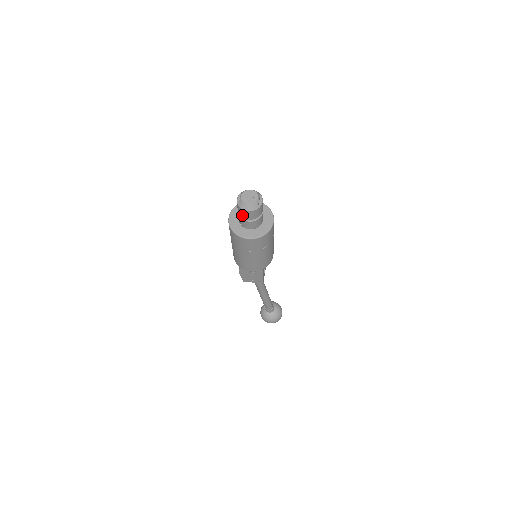
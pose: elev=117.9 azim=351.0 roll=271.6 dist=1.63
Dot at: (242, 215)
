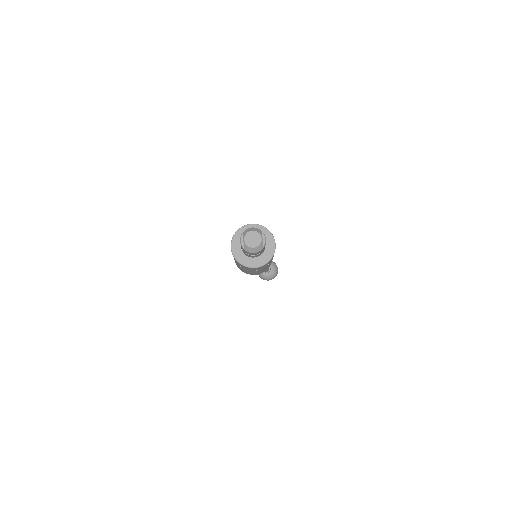
Dot at: (248, 253)
